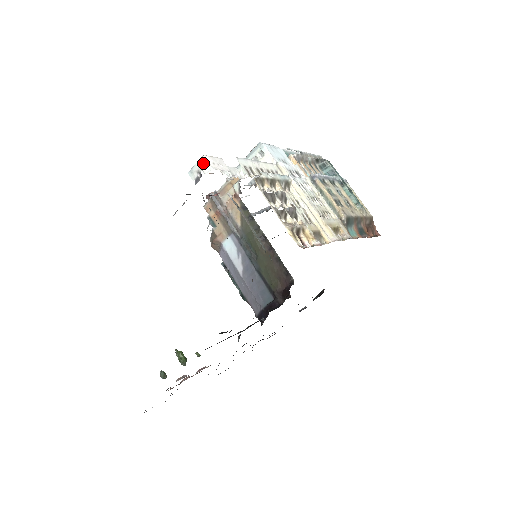
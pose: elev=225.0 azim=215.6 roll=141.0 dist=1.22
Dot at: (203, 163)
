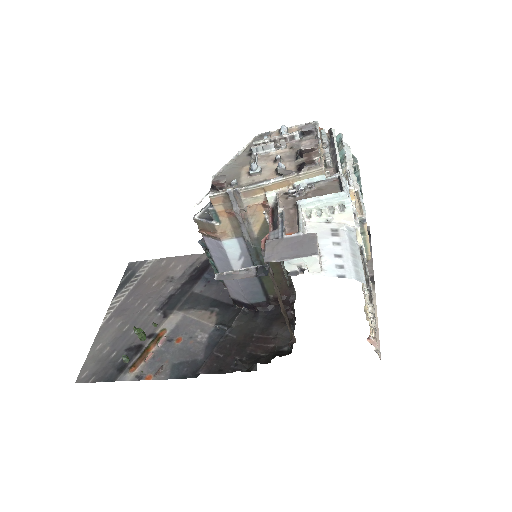
Dot at: (313, 263)
